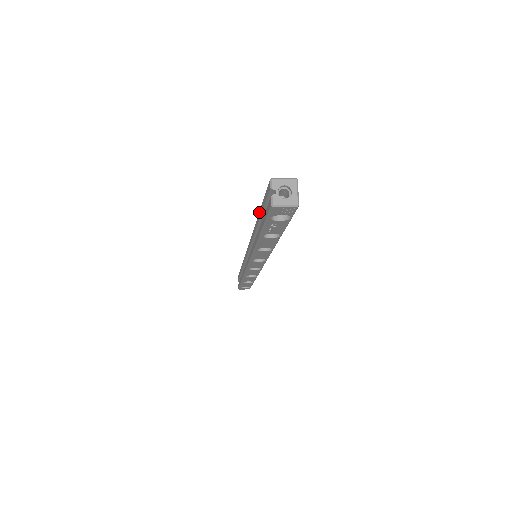
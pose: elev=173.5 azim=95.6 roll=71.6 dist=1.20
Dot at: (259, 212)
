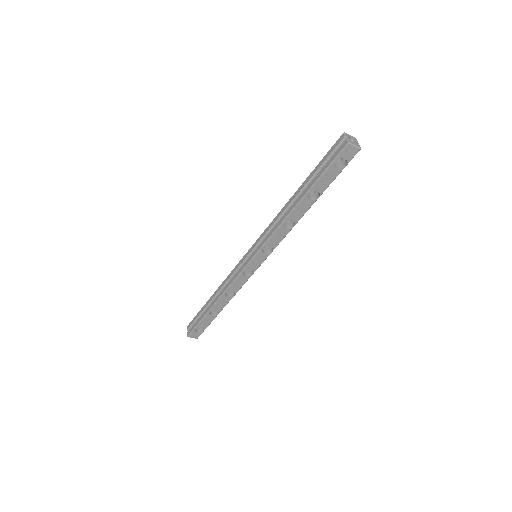
Dot at: (306, 179)
